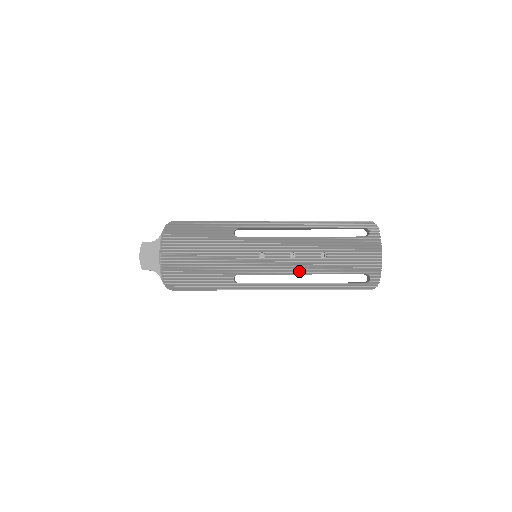
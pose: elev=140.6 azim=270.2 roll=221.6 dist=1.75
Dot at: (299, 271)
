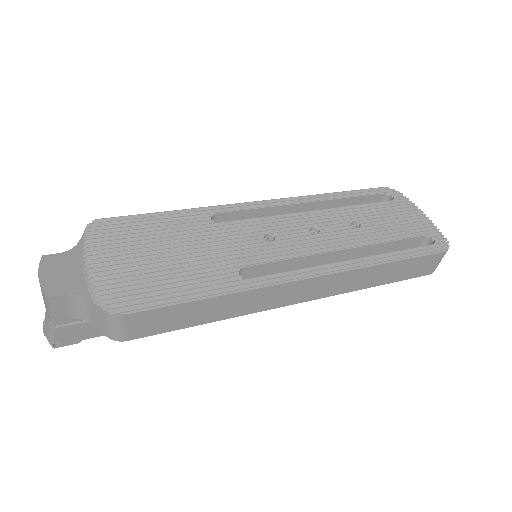
Dot at: (335, 247)
